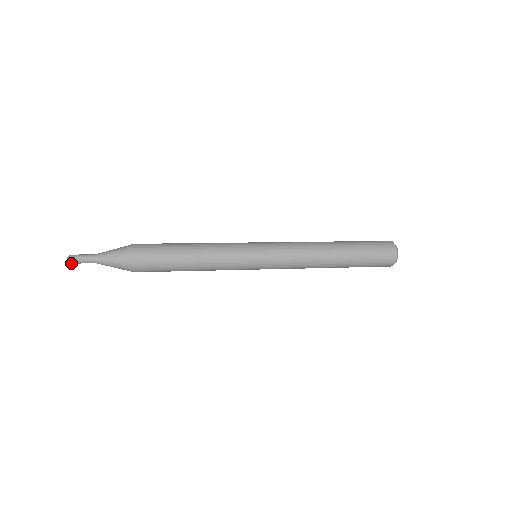
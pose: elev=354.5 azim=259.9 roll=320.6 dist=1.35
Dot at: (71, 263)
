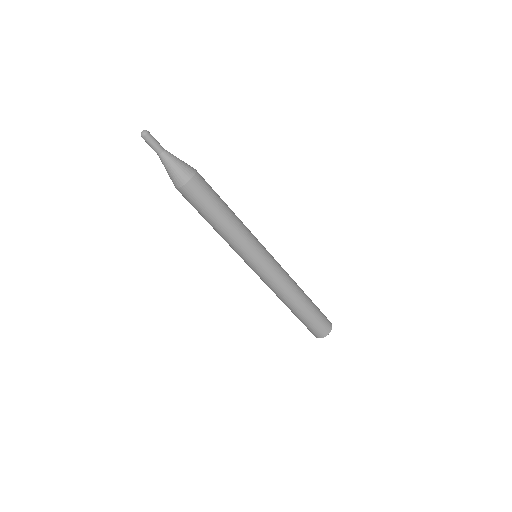
Dot at: (143, 137)
